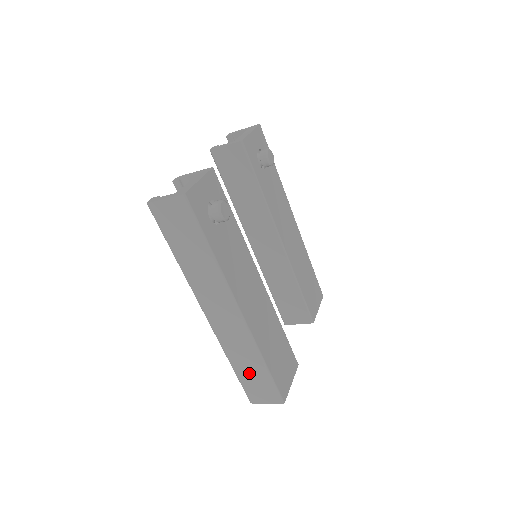
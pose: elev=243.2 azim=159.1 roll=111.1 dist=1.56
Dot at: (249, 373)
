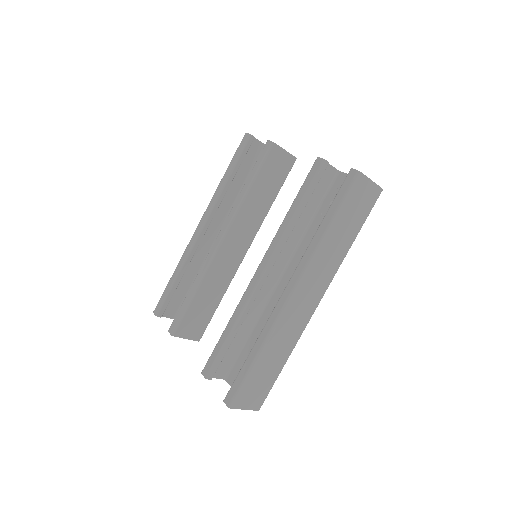
Dot at: (265, 369)
